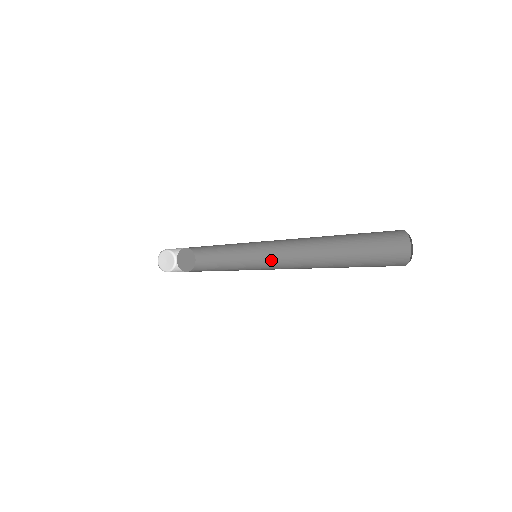
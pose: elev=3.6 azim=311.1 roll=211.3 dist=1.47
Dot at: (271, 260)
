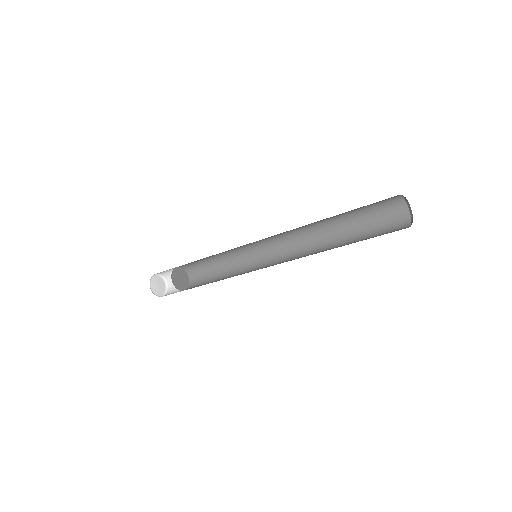
Dot at: (270, 254)
